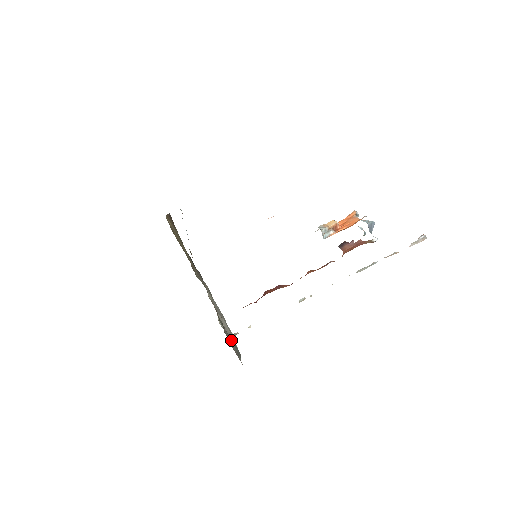
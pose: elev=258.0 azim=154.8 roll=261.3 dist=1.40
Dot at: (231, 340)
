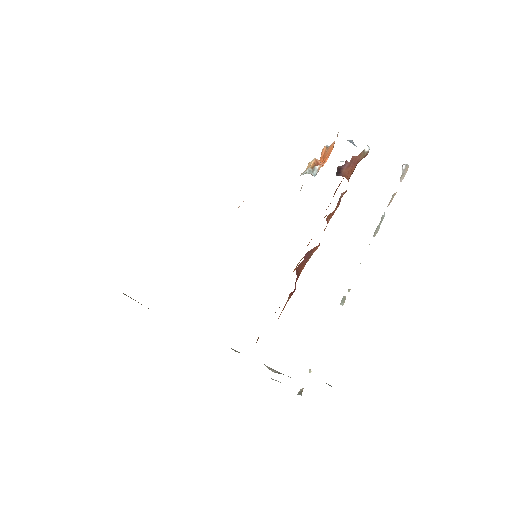
Dot at: occluded
